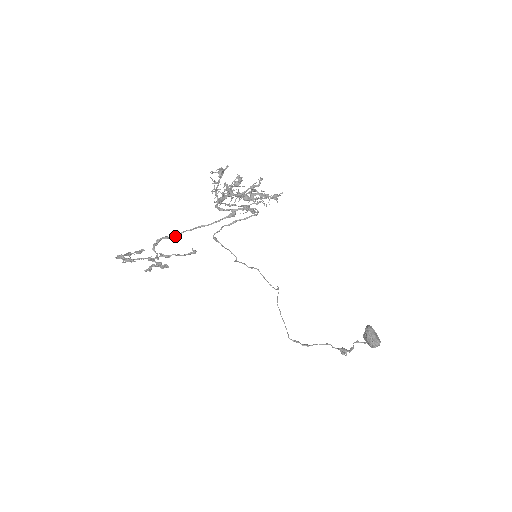
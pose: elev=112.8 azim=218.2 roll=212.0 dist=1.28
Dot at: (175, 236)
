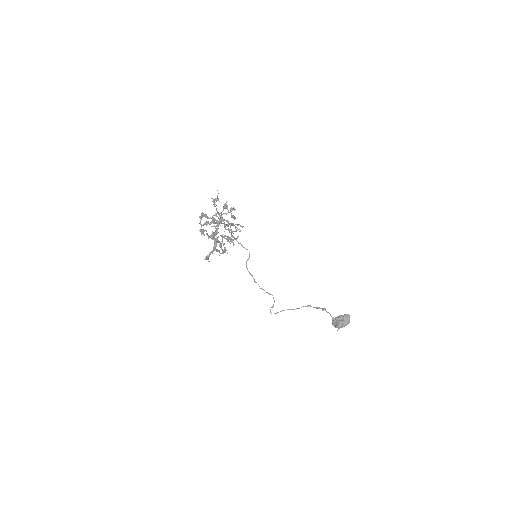
Dot at: occluded
